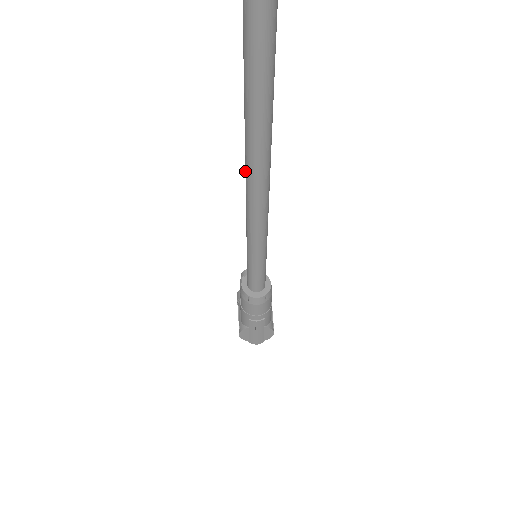
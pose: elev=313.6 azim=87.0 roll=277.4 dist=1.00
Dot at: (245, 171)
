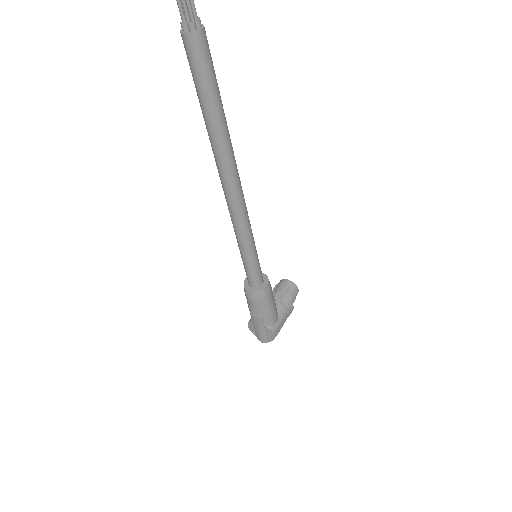
Dot at: occluded
